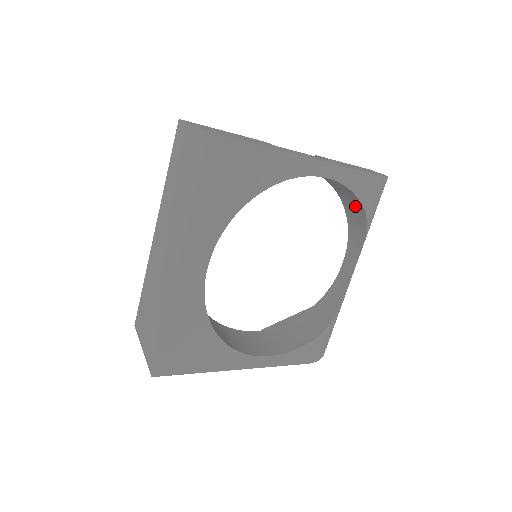
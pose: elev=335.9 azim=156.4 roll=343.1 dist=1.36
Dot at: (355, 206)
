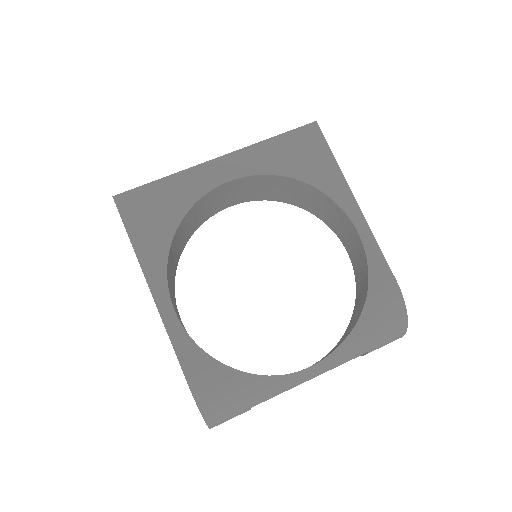
Dot at: (361, 304)
